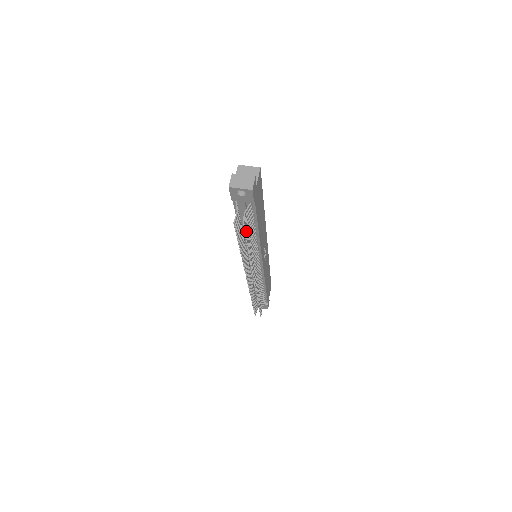
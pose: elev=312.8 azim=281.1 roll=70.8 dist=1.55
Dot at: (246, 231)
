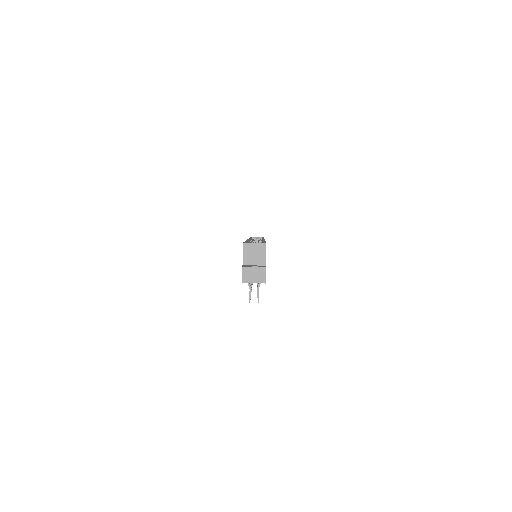
Dot at: occluded
